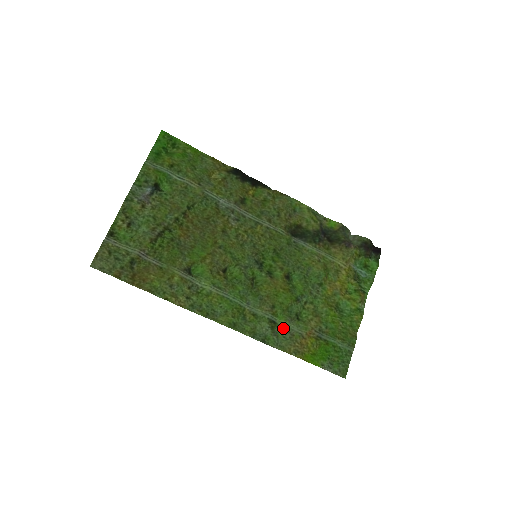
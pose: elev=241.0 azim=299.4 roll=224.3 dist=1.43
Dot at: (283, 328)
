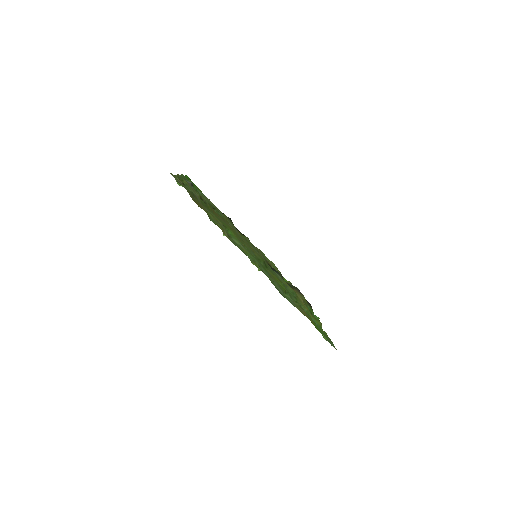
Dot at: (289, 298)
